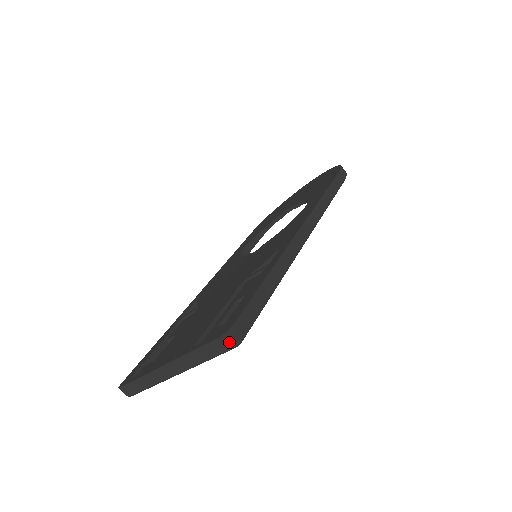
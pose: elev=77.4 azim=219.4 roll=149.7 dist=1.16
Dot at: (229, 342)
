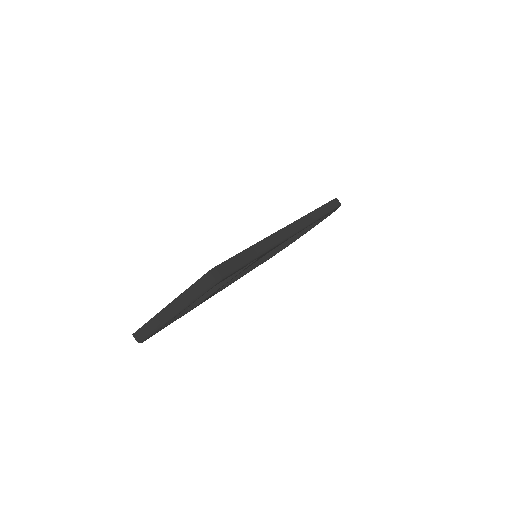
Dot at: (212, 277)
